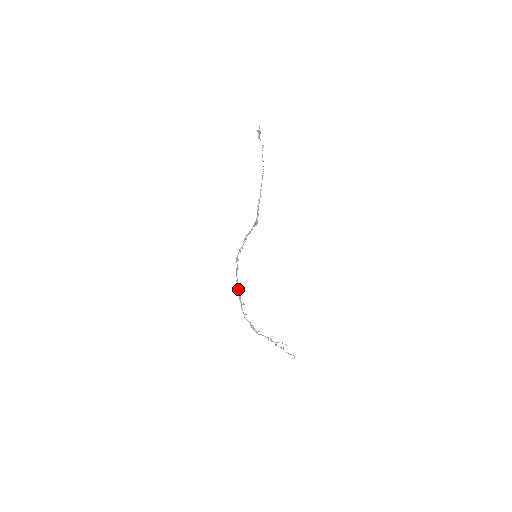
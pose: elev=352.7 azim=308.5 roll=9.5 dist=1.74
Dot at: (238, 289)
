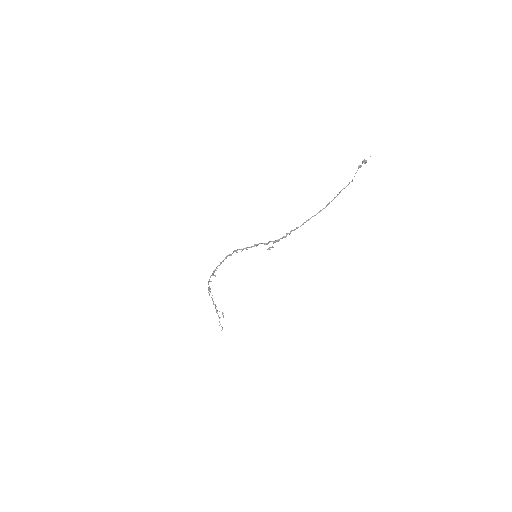
Dot at: occluded
